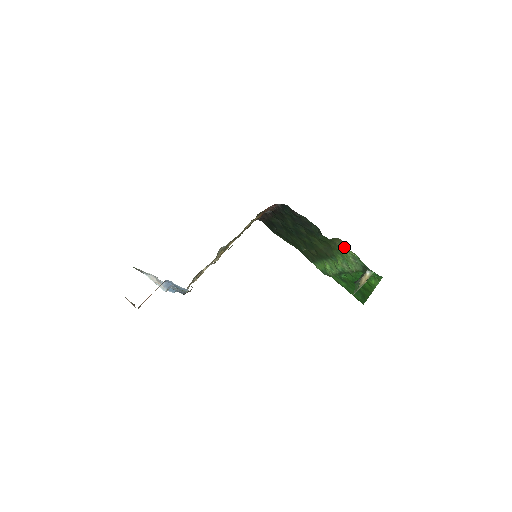
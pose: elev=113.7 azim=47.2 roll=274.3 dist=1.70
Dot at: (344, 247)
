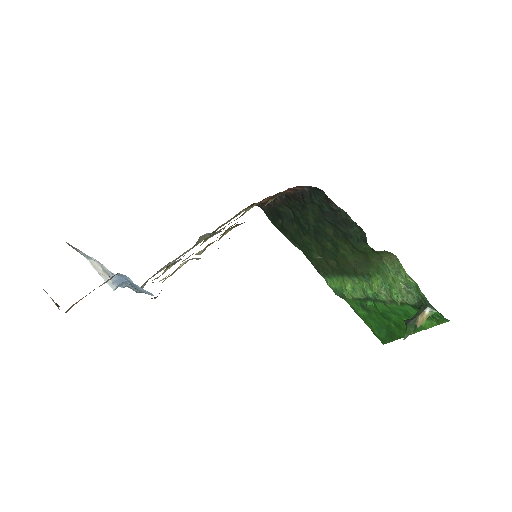
Dot at: (396, 266)
